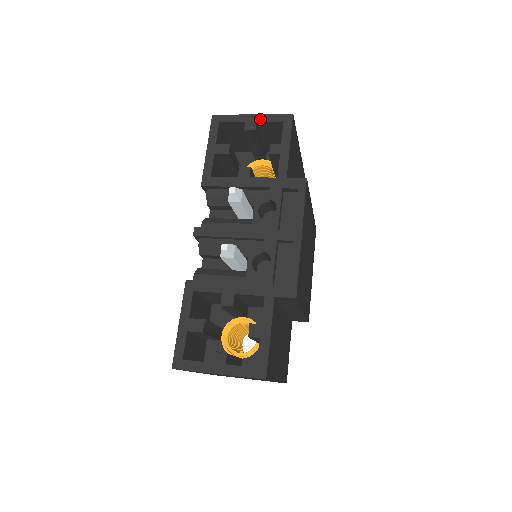
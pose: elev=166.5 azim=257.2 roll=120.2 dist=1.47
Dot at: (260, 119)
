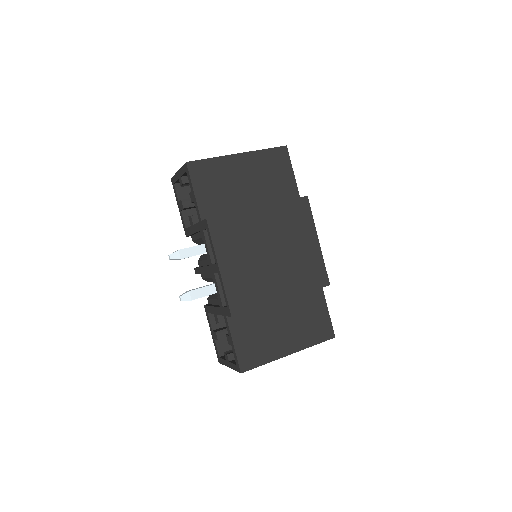
Dot at: (181, 174)
